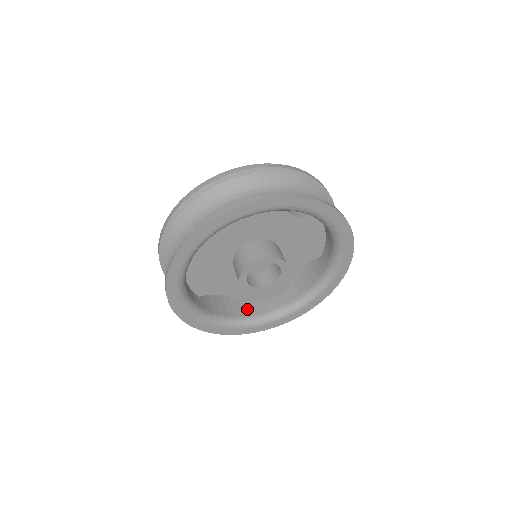
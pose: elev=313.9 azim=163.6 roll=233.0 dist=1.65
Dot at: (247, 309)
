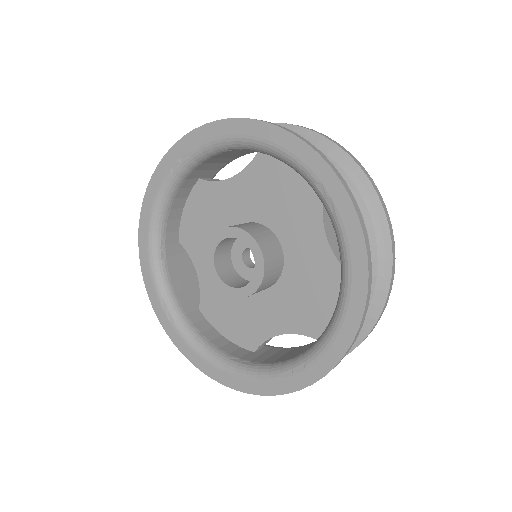
Dot at: occluded
